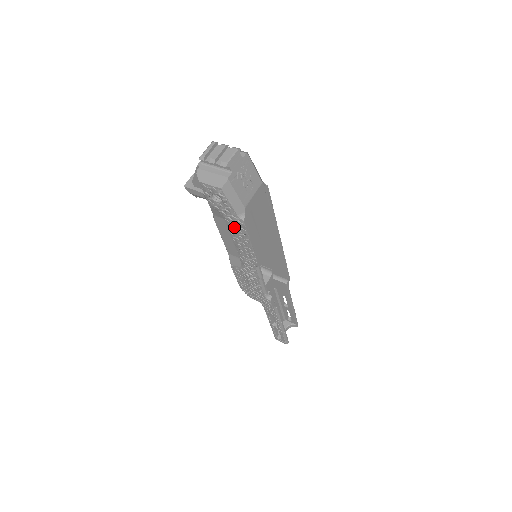
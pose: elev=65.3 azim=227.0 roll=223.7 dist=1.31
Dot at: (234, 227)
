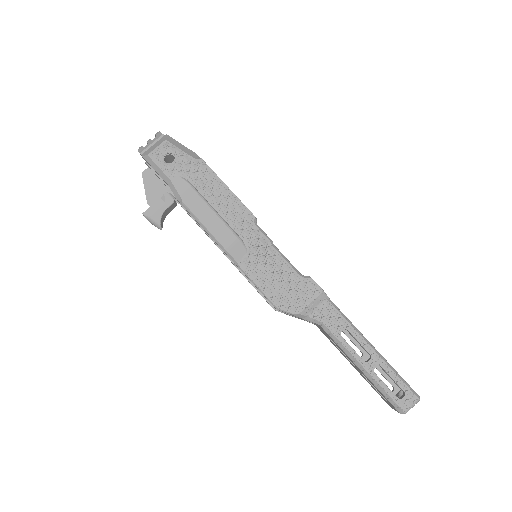
Dot at: (201, 180)
